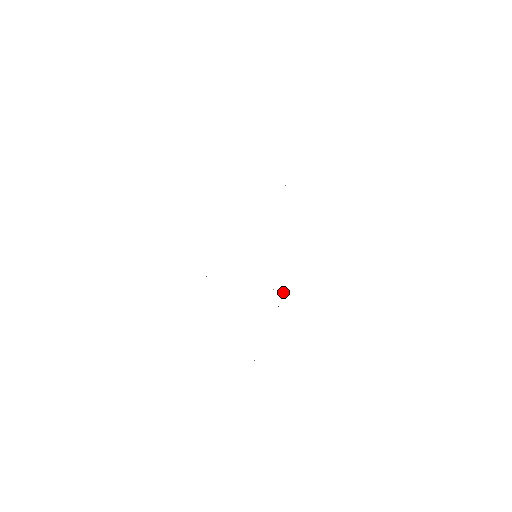
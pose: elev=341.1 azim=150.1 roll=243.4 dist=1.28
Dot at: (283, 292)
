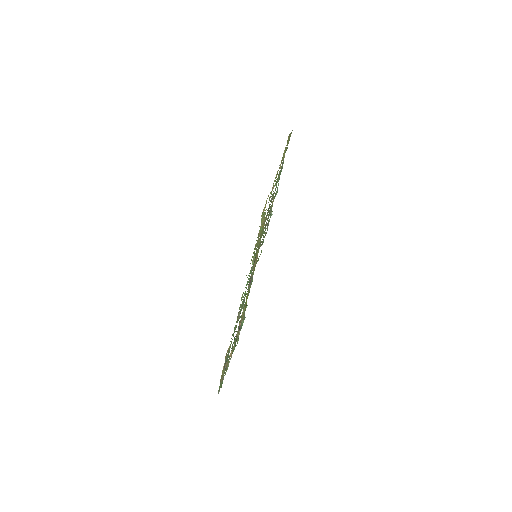
Dot at: (243, 305)
